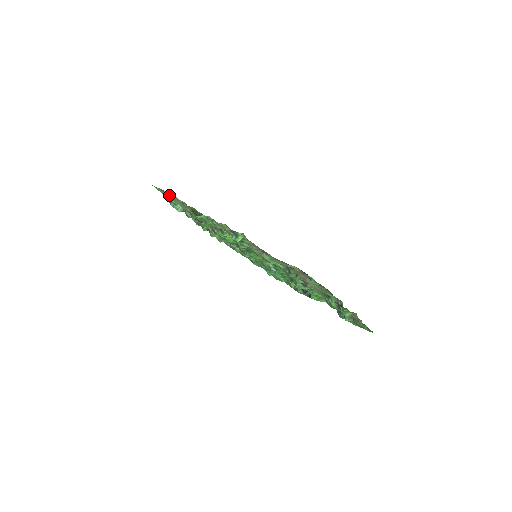
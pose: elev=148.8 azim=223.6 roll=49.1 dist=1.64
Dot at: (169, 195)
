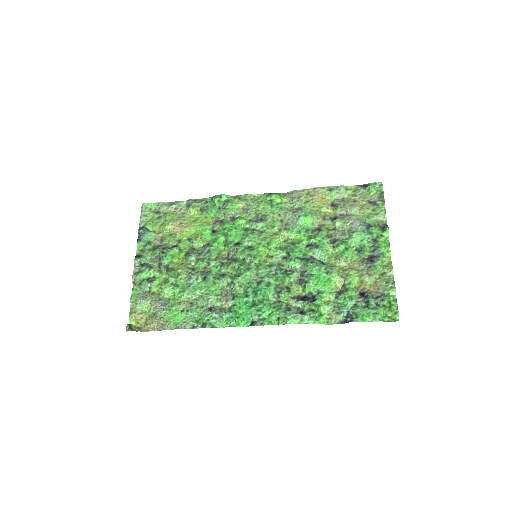
Dot at: (168, 205)
